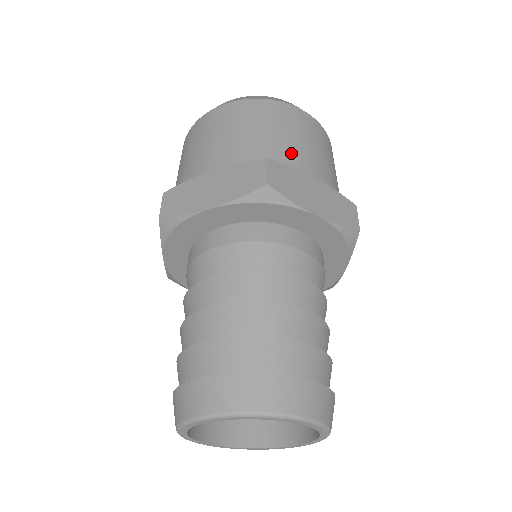
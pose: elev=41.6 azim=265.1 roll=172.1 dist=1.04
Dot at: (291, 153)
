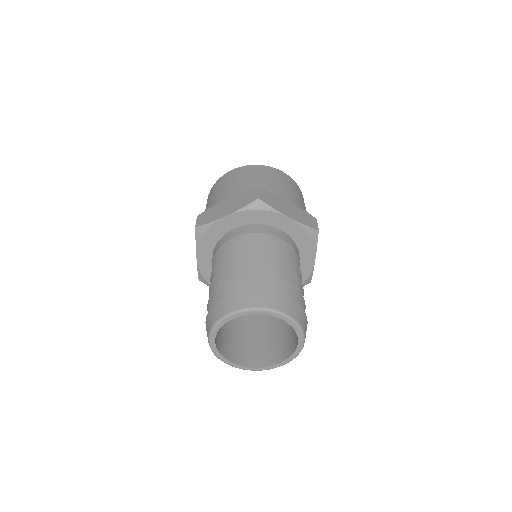
Dot at: (274, 189)
